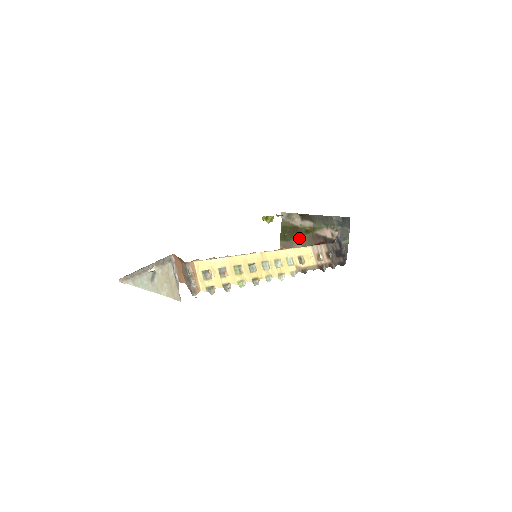
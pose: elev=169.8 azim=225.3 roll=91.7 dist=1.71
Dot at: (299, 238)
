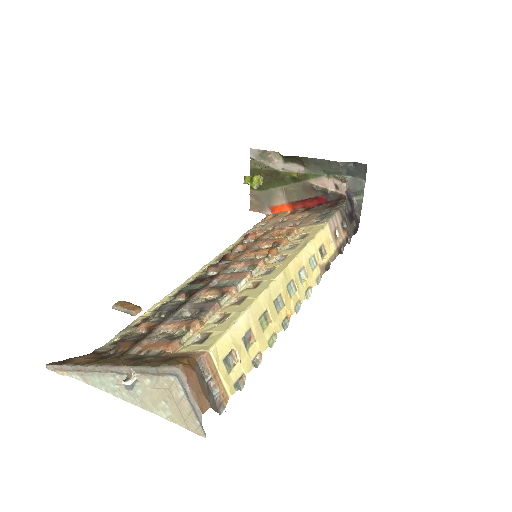
Dot at: (281, 187)
